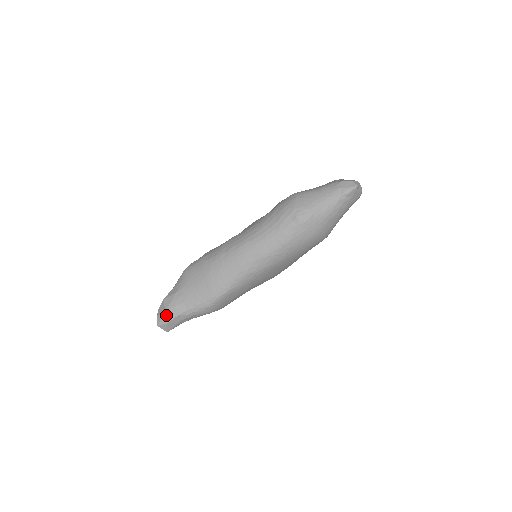
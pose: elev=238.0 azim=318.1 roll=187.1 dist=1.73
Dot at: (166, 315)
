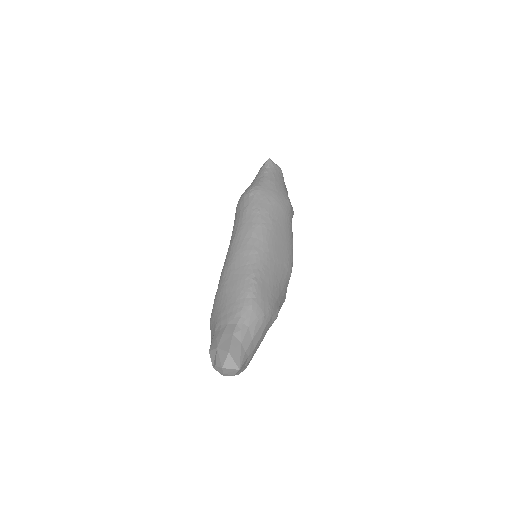
Dot at: (221, 349)
